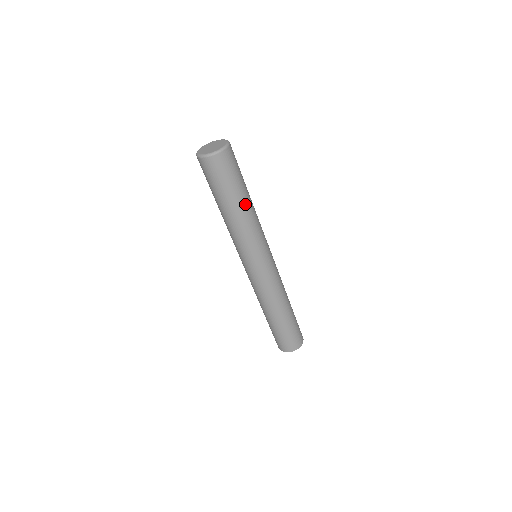
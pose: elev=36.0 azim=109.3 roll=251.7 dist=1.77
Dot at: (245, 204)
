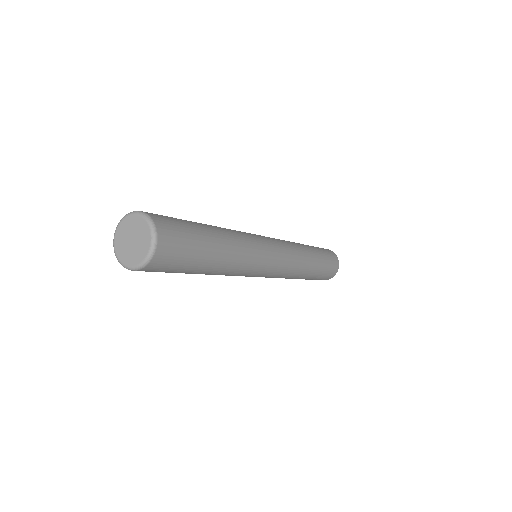
Dot at: (217, 263)
